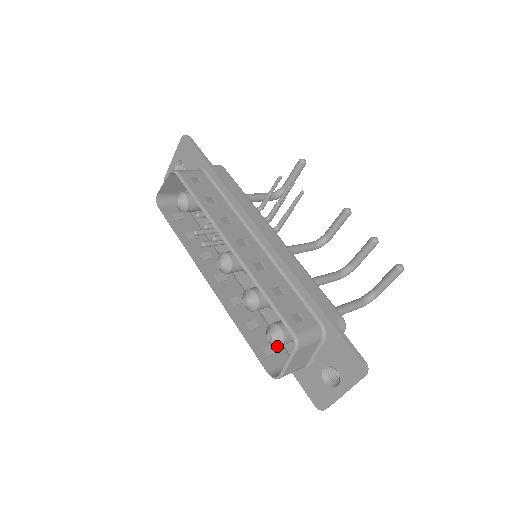
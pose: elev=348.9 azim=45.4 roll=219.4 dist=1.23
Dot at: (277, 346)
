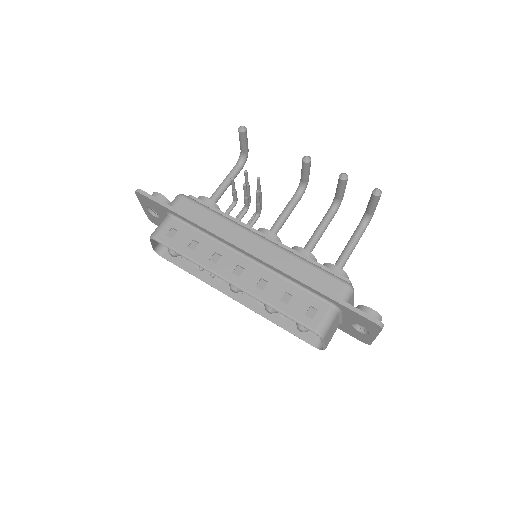
Dot at: occluded
